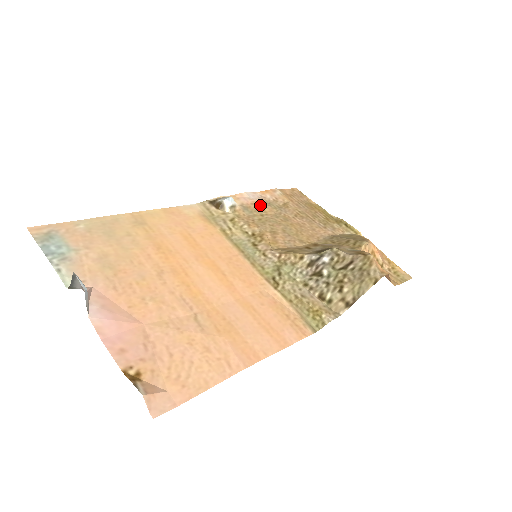
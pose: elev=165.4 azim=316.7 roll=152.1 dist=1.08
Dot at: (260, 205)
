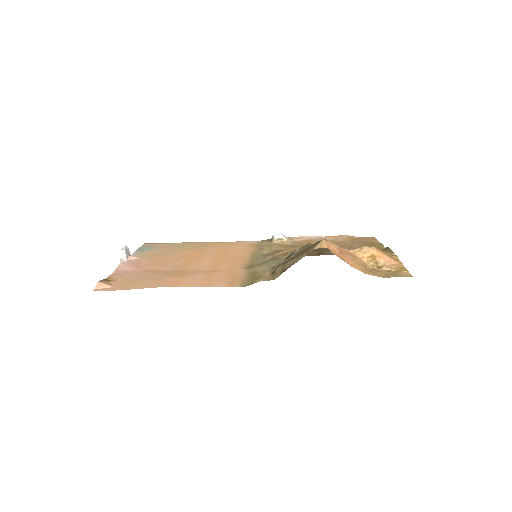
Dot at: (311, 241)
